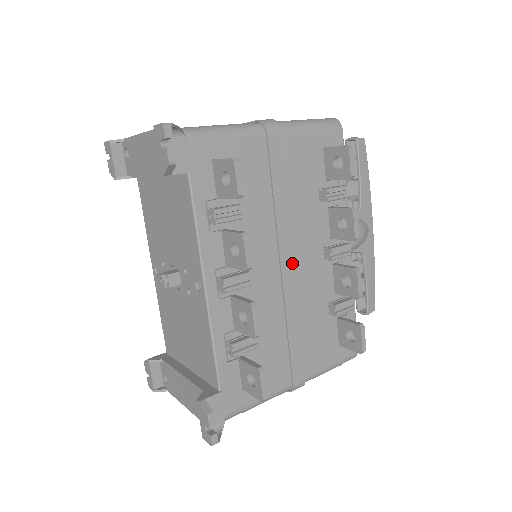
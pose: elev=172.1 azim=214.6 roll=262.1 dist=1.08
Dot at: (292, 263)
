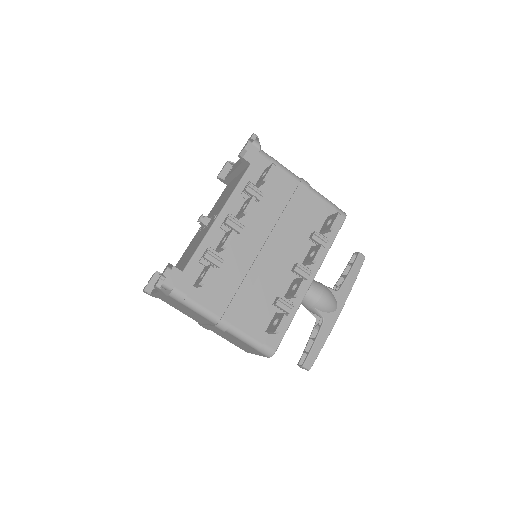
Dot at: (271, 251)
